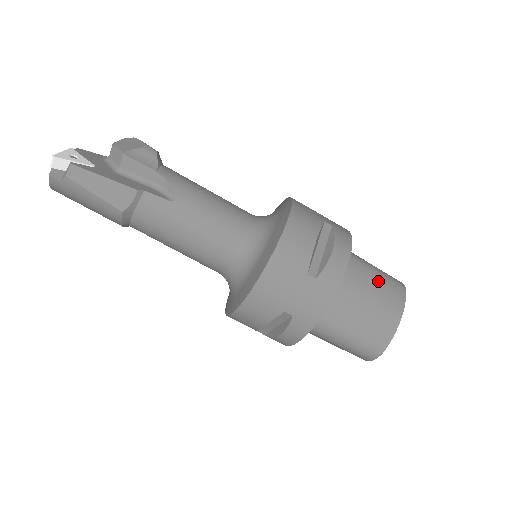
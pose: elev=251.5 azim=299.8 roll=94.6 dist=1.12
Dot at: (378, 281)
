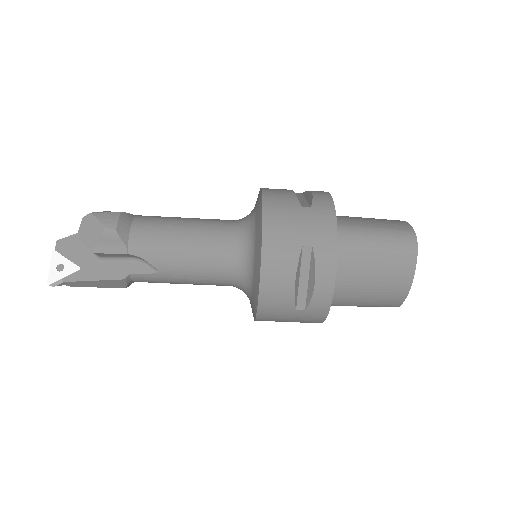
Dot at: (380, 263)
